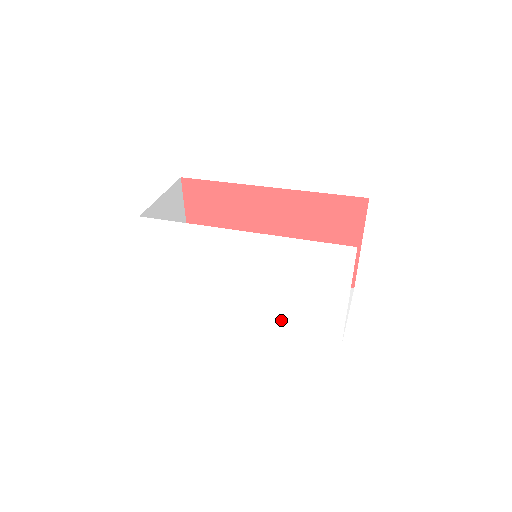
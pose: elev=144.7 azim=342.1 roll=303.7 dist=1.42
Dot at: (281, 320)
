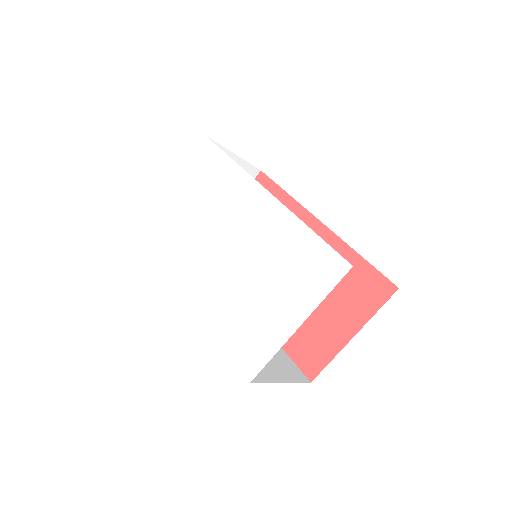
Dot at: (221, 311)
